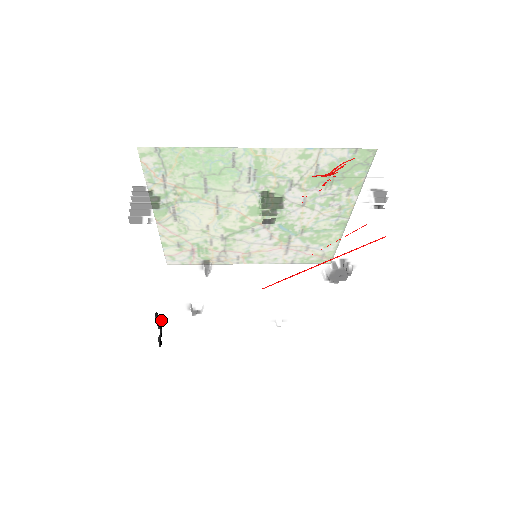
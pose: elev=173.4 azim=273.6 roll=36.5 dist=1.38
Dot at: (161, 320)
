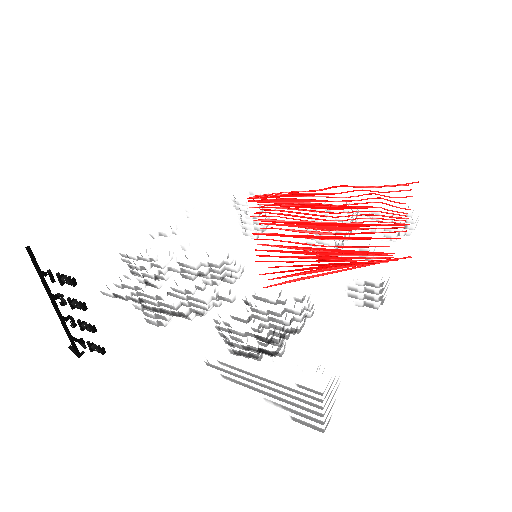
Dot at: occluded
